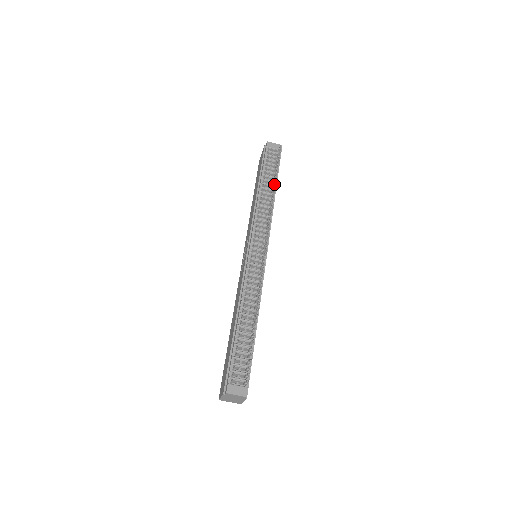
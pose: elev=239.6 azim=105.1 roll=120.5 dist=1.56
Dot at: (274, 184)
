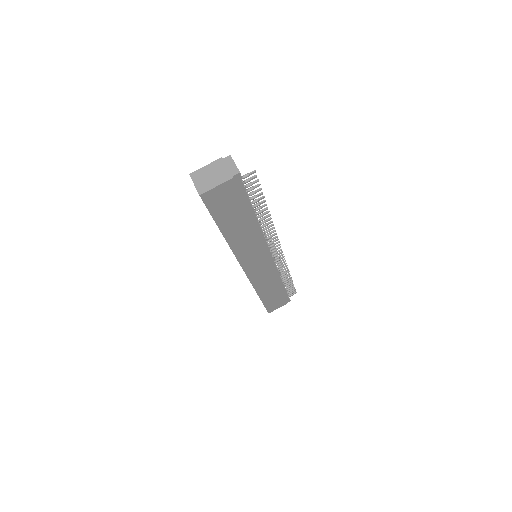
Dot at: (288, 278)
